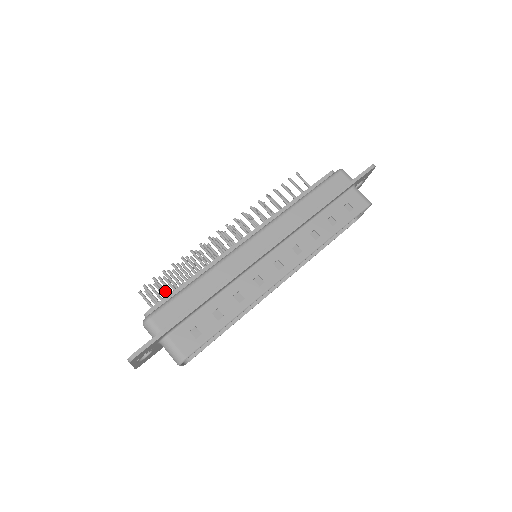
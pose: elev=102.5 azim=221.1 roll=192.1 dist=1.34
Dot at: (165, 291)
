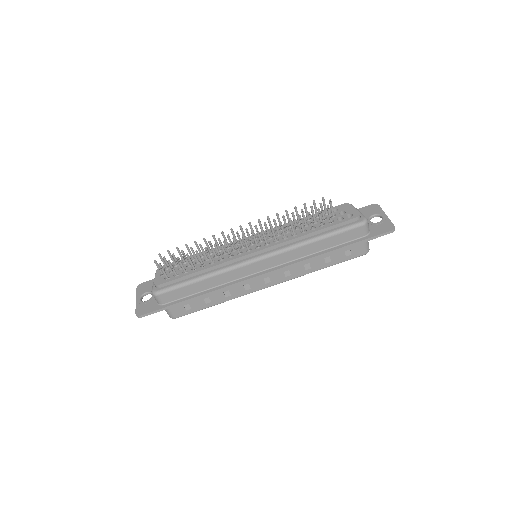
Dot at: (175, 272)
